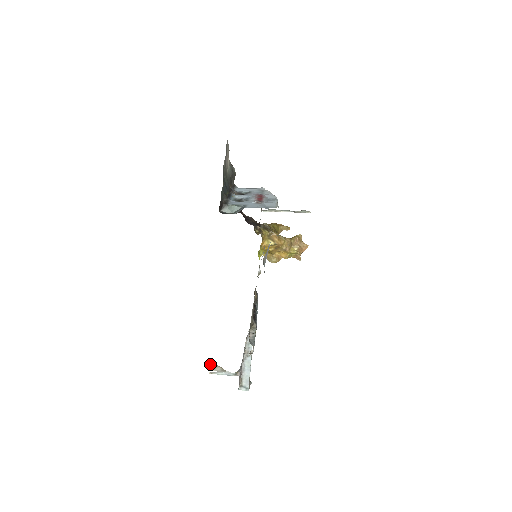
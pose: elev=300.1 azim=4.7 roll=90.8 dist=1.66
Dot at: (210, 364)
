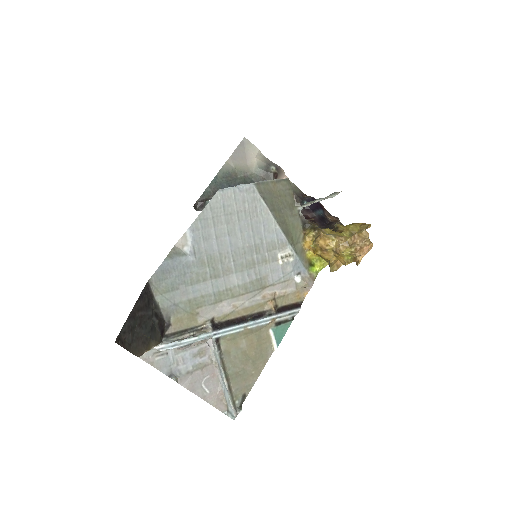
Dot at: occluded
